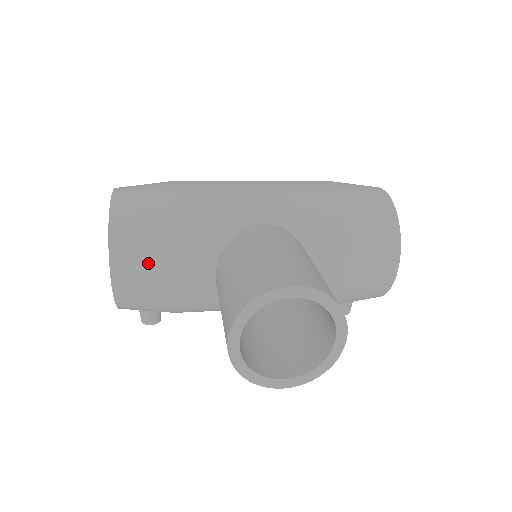
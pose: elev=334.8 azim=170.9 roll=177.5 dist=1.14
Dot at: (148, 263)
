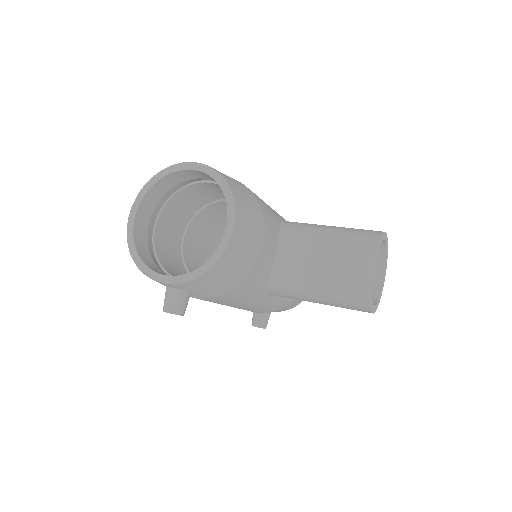
Dot at: (254, 225)
